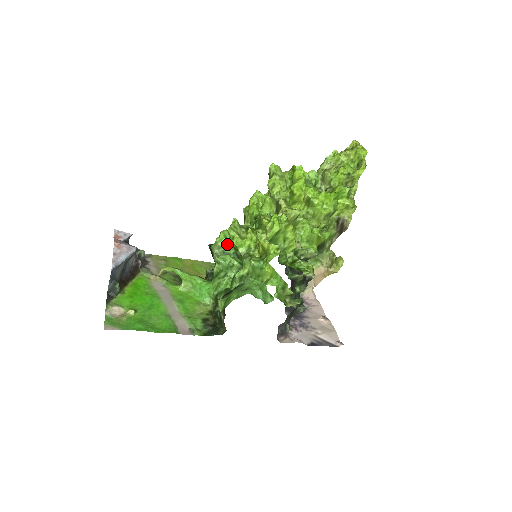
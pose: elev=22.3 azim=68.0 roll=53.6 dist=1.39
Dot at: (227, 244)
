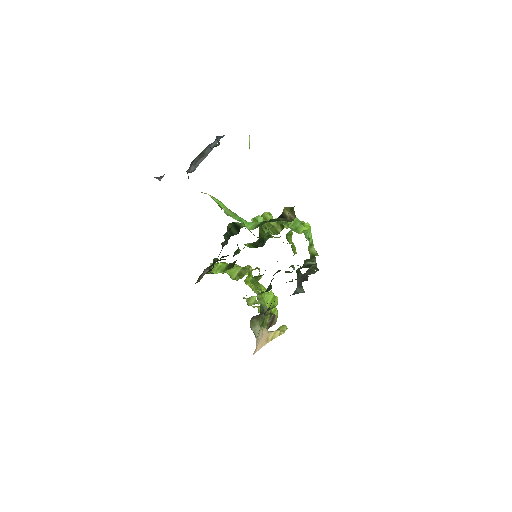
Dot at: occluded
